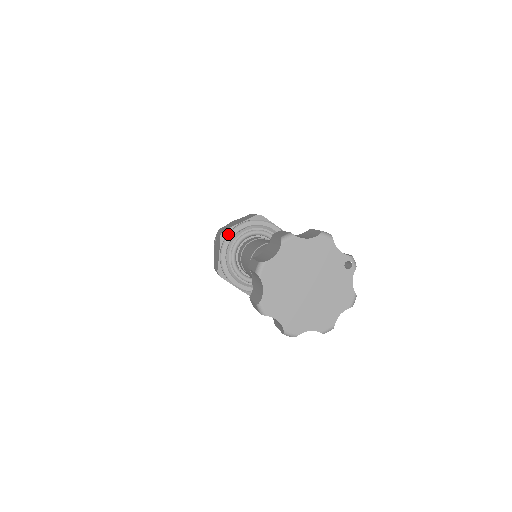
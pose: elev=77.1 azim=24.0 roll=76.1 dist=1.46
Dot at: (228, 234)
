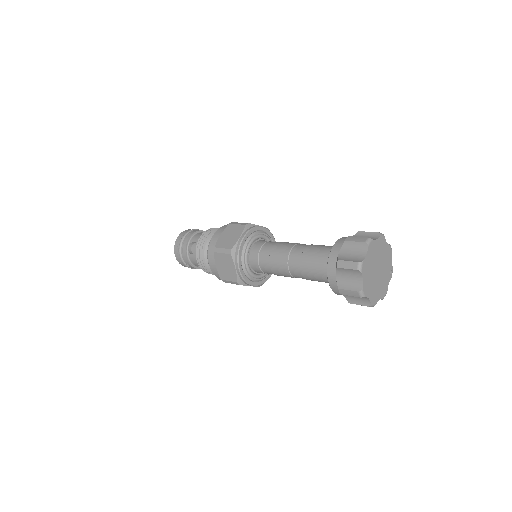
Dot at: (253, 227)
